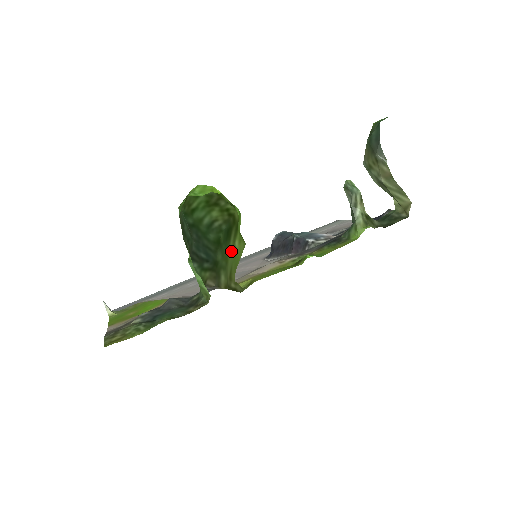
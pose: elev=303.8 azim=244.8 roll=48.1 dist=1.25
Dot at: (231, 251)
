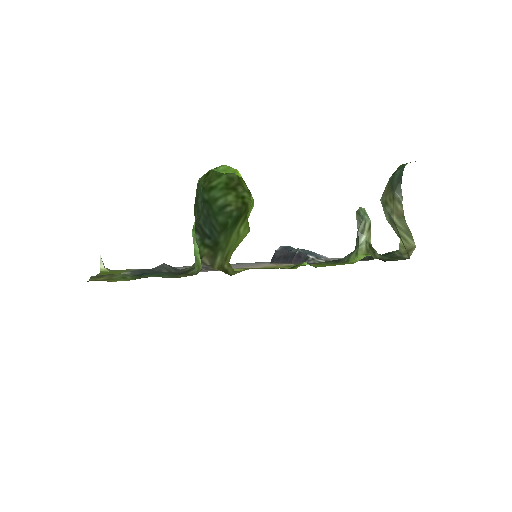
Dot at: (234, 235)
